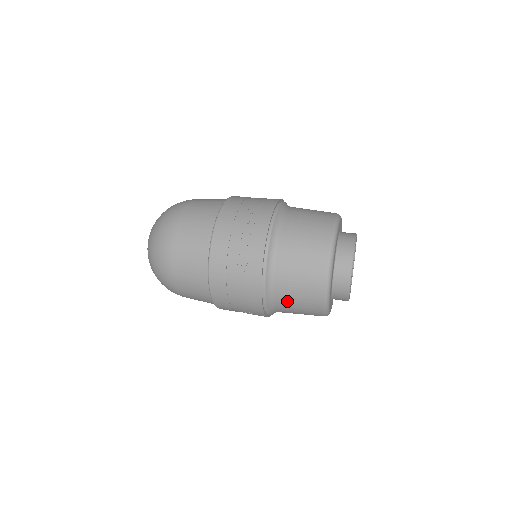
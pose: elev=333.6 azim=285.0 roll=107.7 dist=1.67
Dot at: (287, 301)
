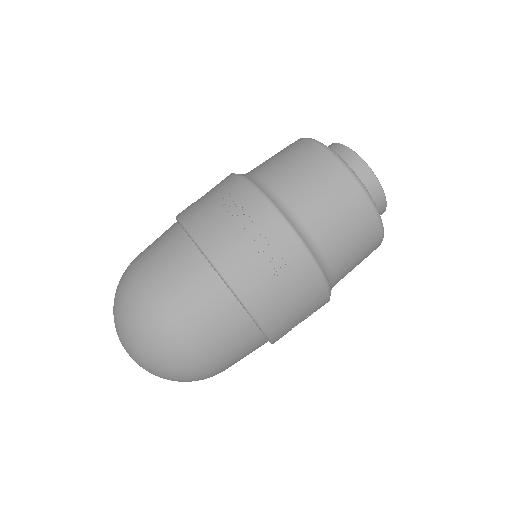
Dot at: (345, 262)
